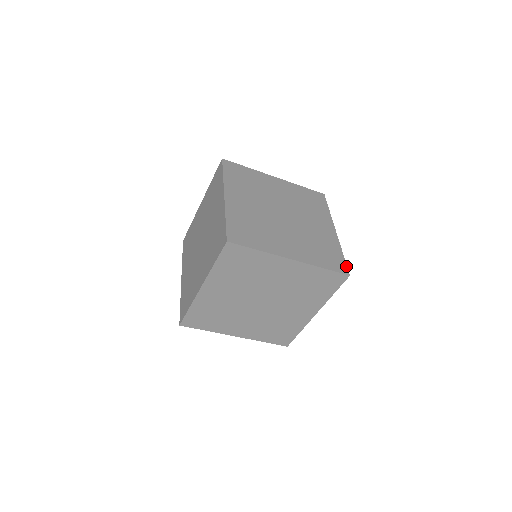
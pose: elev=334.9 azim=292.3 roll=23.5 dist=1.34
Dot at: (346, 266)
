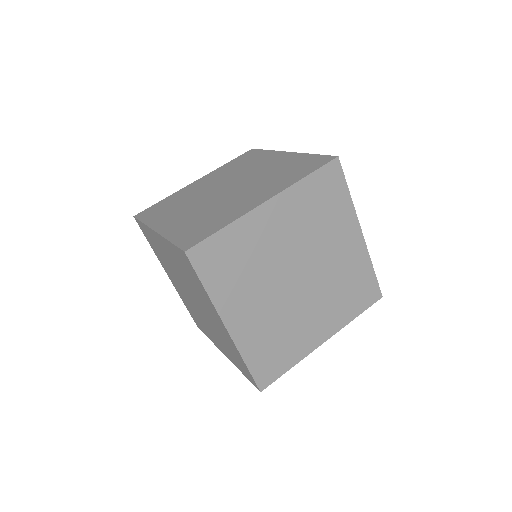
Dot at: (342, 171)
